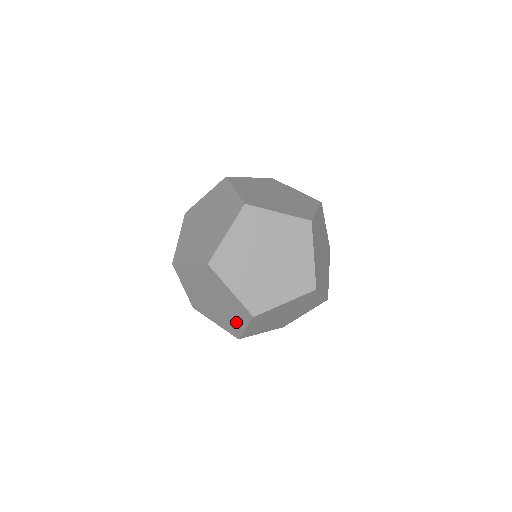
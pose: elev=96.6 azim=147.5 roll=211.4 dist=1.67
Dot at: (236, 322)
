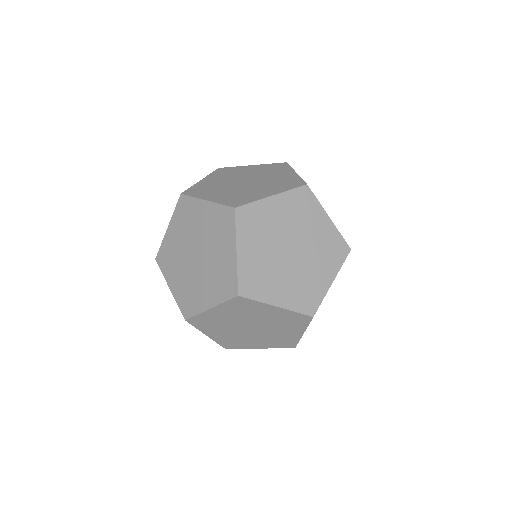
Dot at: (289, 334)
